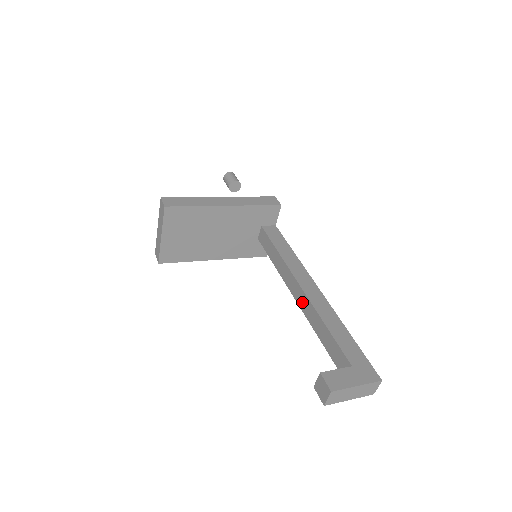
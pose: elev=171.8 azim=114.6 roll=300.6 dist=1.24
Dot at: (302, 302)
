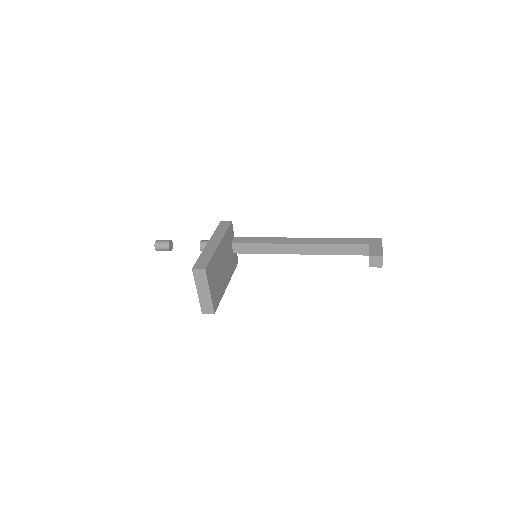
Dot at: (307, 250)
